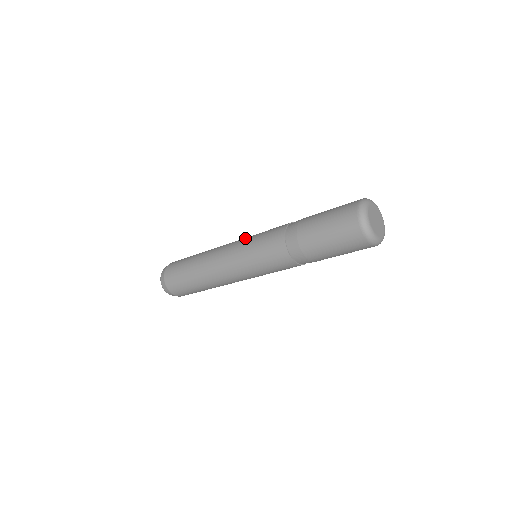
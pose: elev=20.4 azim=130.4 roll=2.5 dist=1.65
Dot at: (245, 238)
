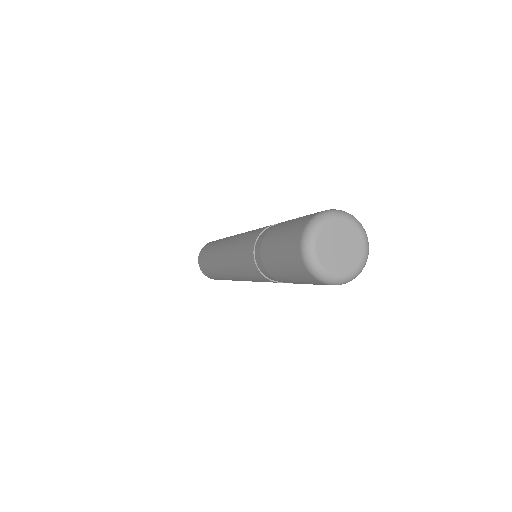
Dot at: occluded
